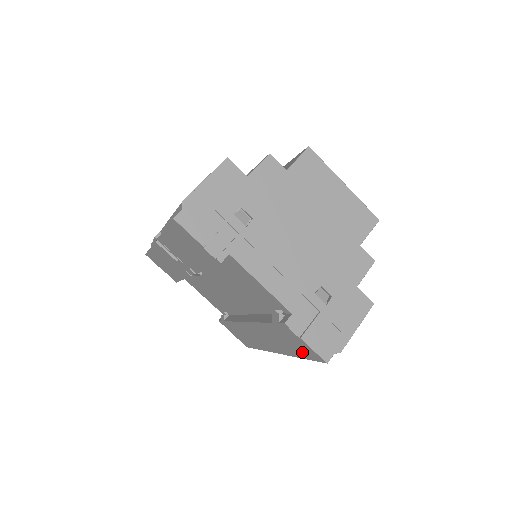
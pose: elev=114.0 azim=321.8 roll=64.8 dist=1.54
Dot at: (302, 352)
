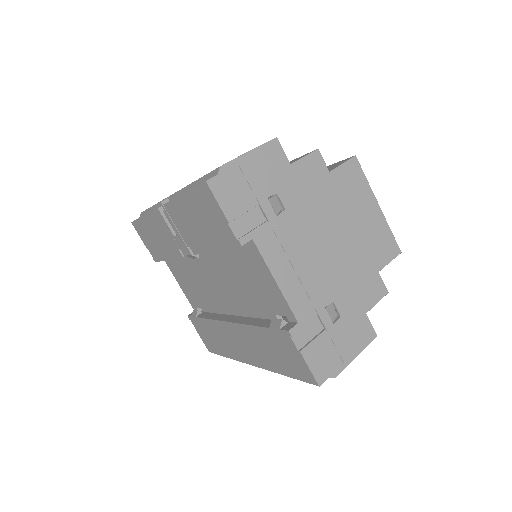
Dot at: (290, 368)
